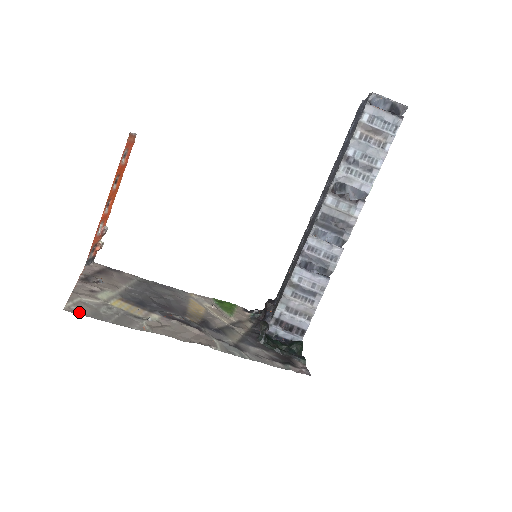
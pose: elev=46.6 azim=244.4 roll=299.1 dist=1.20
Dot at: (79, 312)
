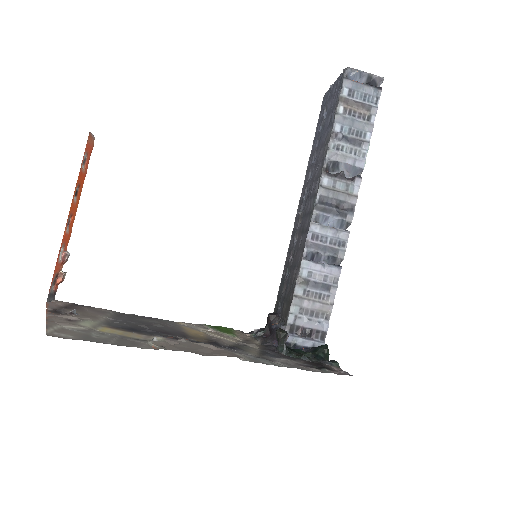
Dot at: (67, 337)
